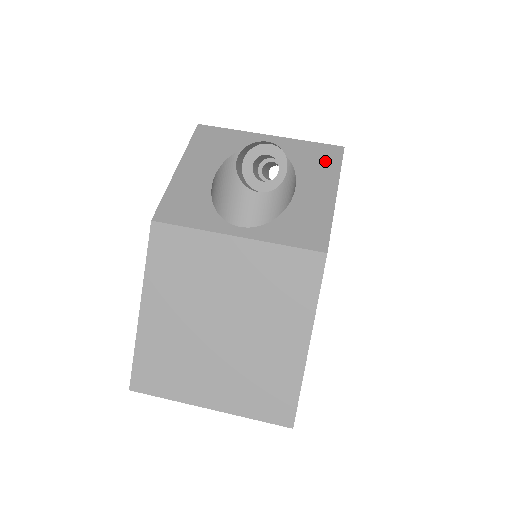
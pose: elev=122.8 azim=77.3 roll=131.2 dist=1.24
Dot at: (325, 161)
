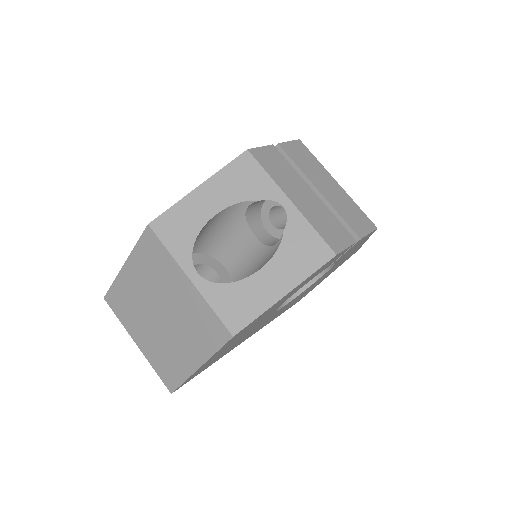
Dot at: (307, 258)
